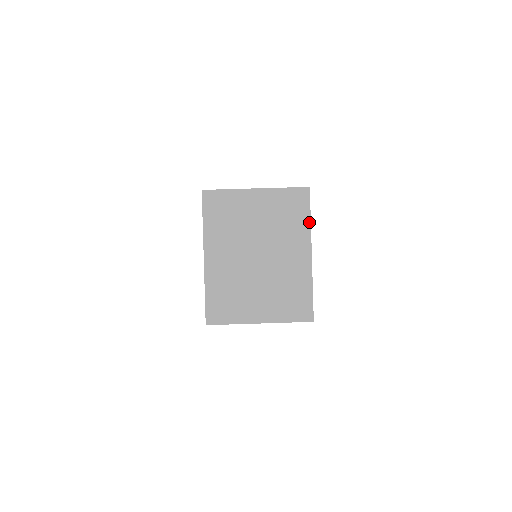
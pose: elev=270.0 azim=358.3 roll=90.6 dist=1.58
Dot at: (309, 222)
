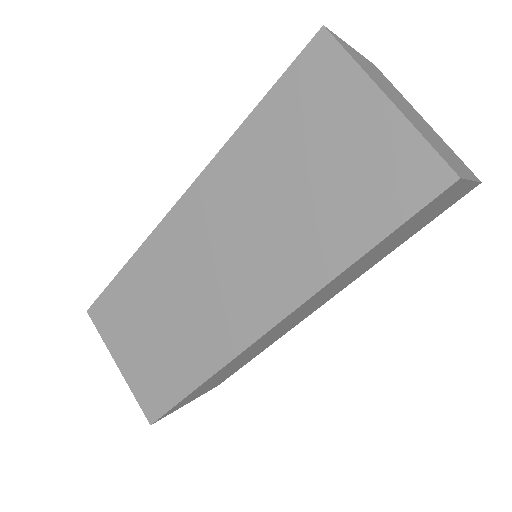
Dot at: (400, 93)
